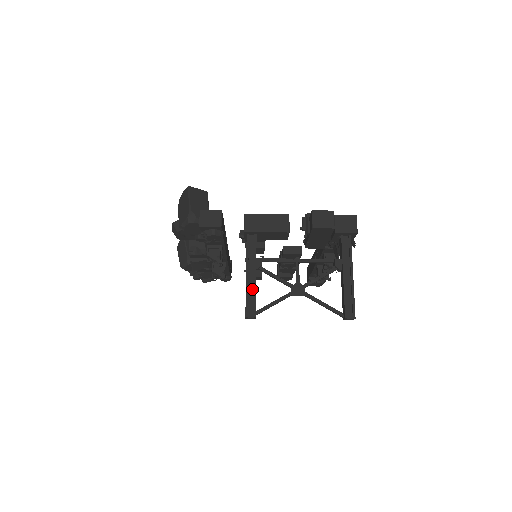
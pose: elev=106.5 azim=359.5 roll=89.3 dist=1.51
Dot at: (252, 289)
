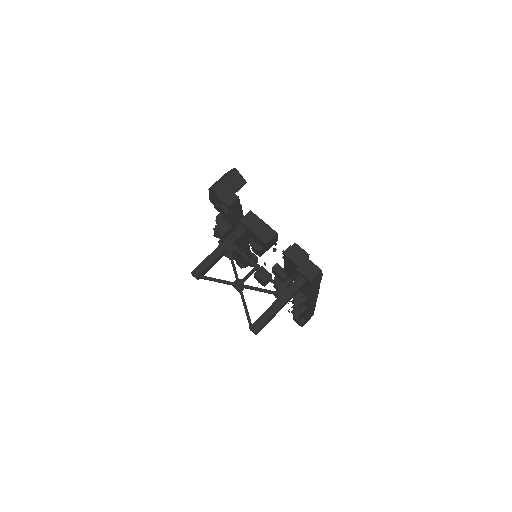
Dot at: (212, 260)
